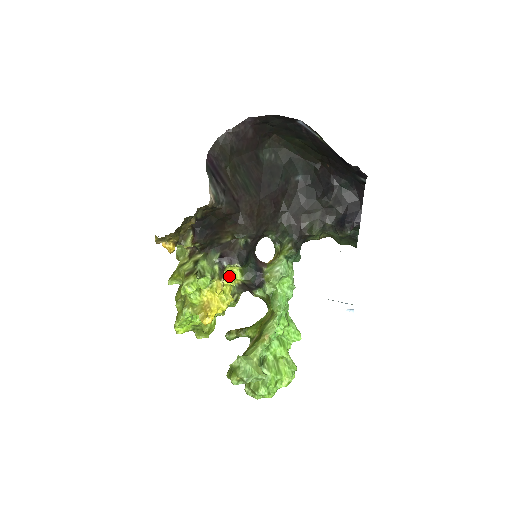
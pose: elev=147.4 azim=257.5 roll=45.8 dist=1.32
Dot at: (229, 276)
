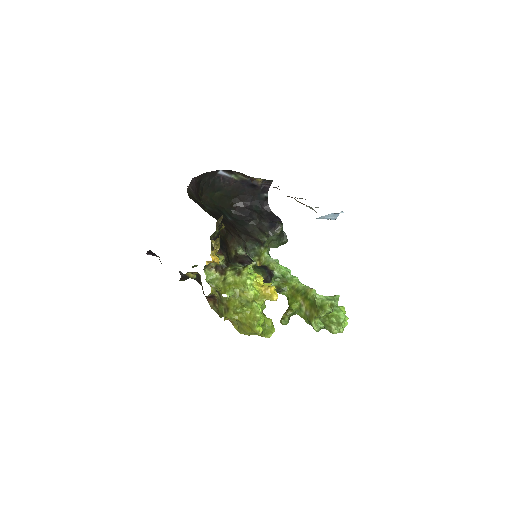
Dot at: occluded
